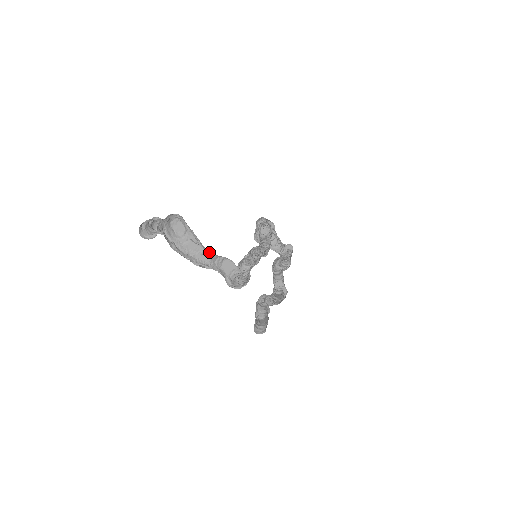
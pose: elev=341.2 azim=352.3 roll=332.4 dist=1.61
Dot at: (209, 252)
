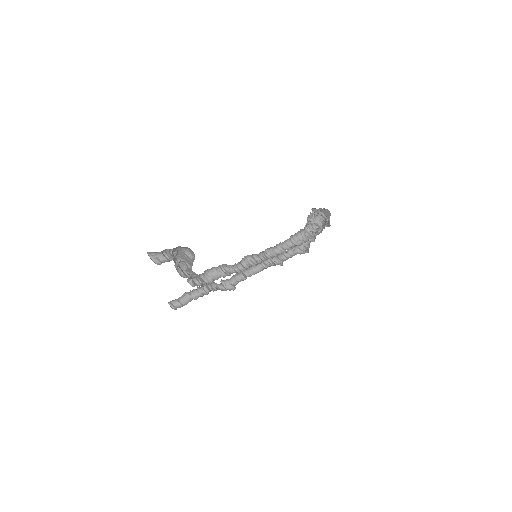
Dot at: occluded
